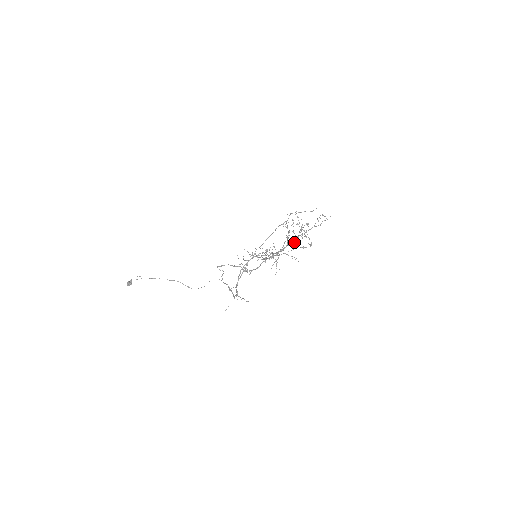
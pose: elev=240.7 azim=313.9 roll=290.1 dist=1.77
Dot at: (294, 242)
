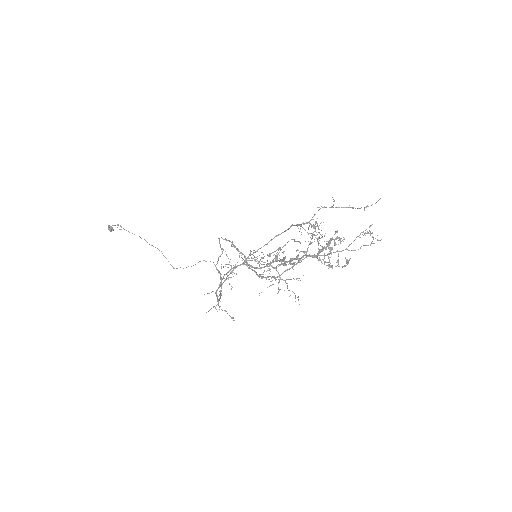
Dot at: occluded
